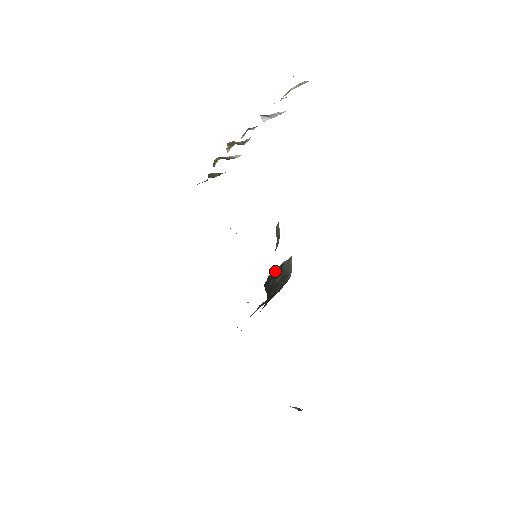
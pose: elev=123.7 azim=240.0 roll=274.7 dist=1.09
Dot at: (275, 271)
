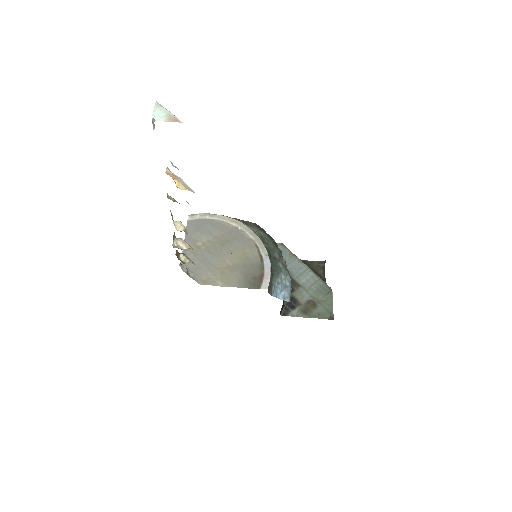
Dot at: occluded
